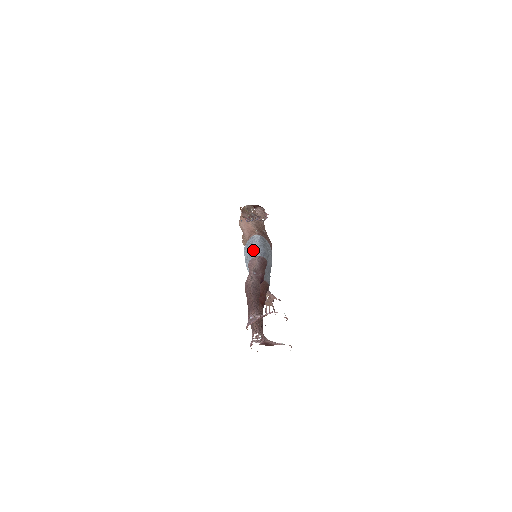
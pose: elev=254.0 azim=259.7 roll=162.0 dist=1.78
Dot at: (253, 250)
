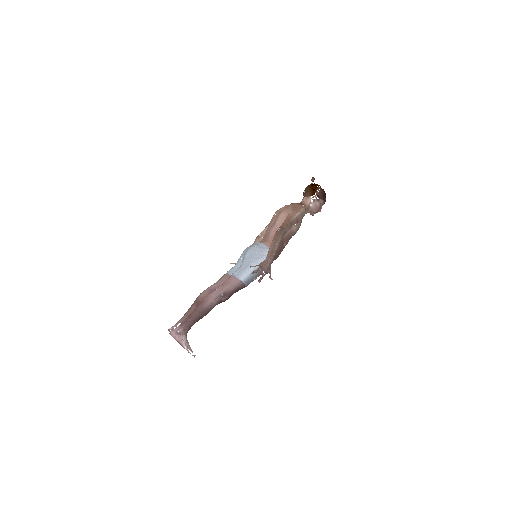
Dot at: (246, 271)
